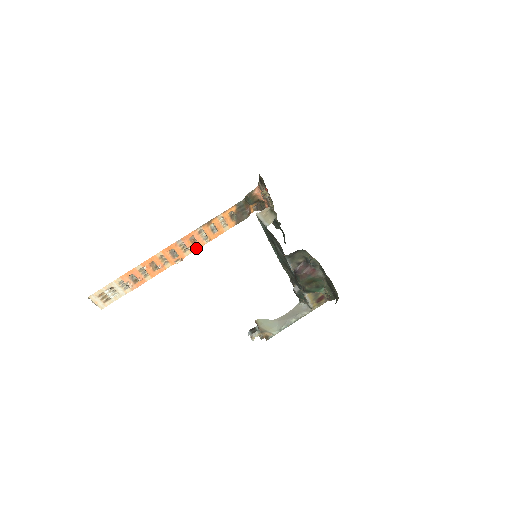
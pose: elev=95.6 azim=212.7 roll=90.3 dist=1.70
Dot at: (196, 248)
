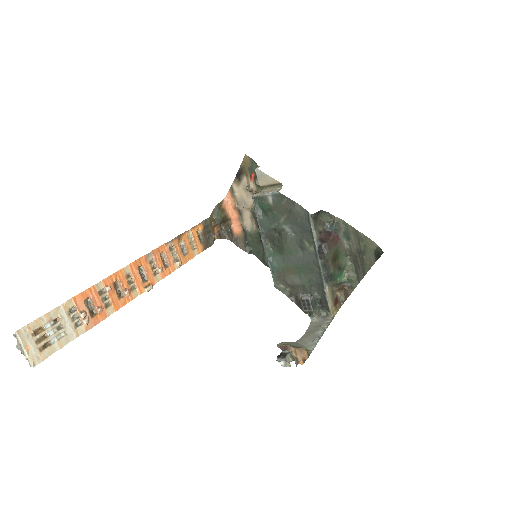
Dot at: (167, 273)
